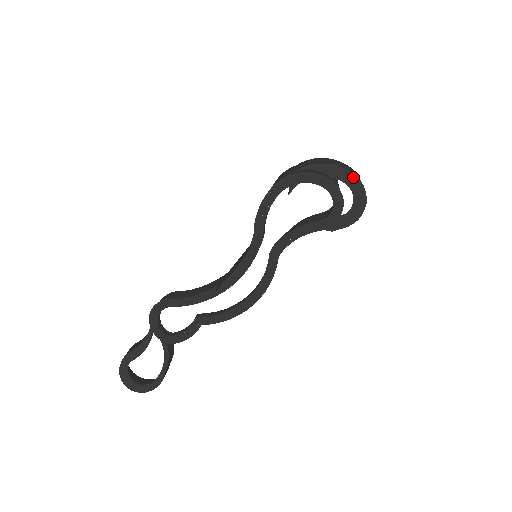
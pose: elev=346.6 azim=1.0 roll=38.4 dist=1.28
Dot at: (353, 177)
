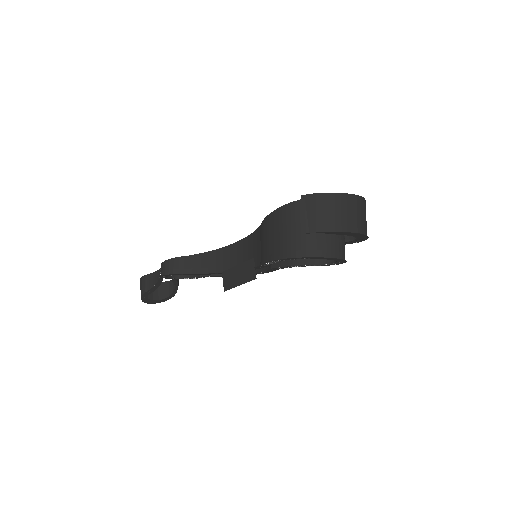
Dot at: (360, 234)
